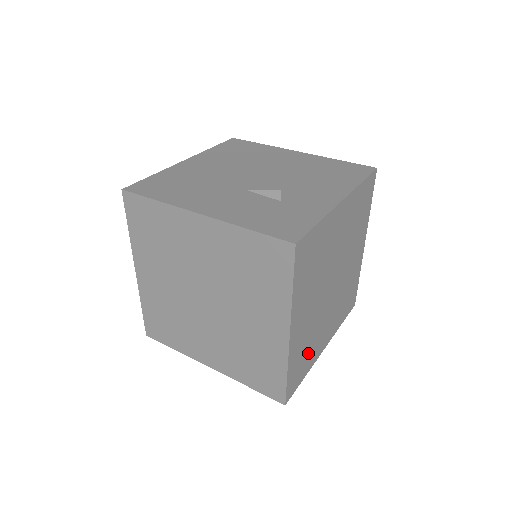
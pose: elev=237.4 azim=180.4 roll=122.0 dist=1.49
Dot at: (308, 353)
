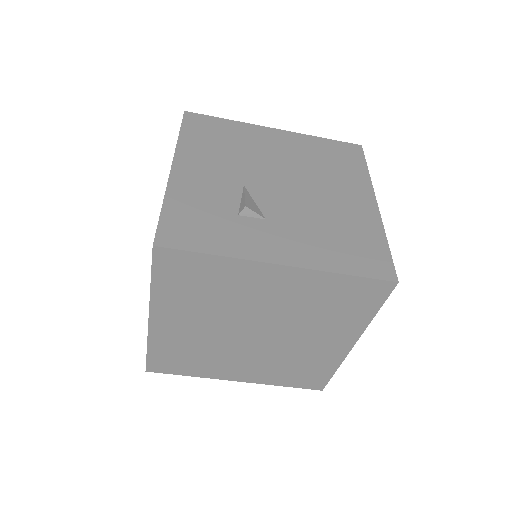
Dot at: (195, 361)
